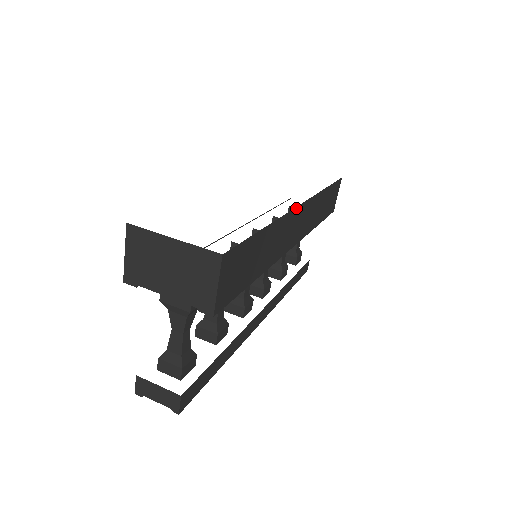
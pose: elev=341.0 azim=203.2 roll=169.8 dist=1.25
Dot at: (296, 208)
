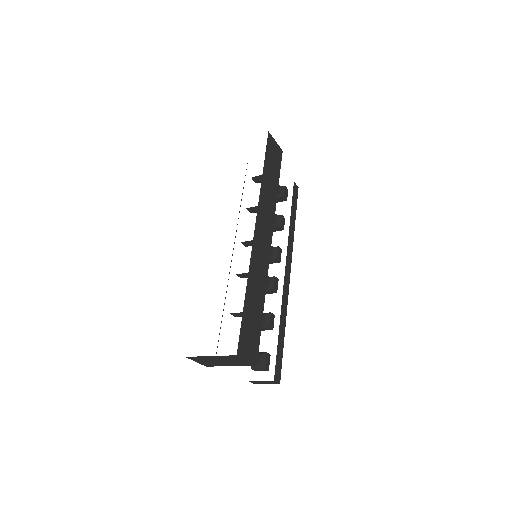
Dot at: (253, 241)
